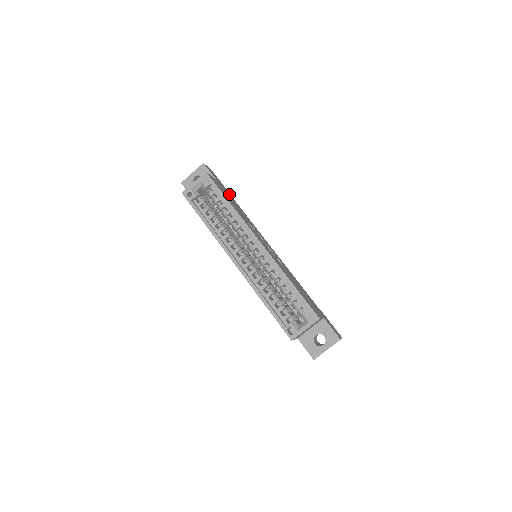
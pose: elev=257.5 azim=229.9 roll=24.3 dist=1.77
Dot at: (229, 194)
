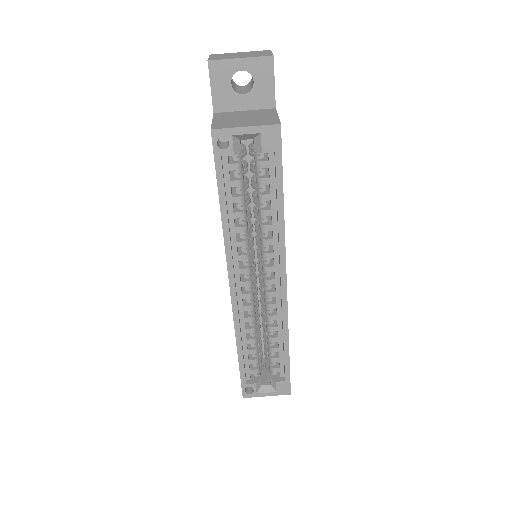
Dot at: occluded
